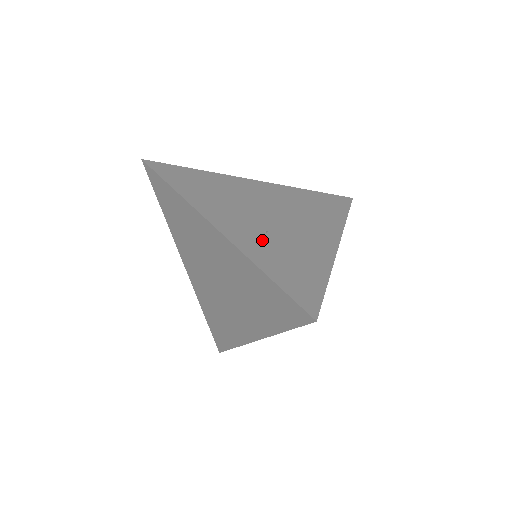
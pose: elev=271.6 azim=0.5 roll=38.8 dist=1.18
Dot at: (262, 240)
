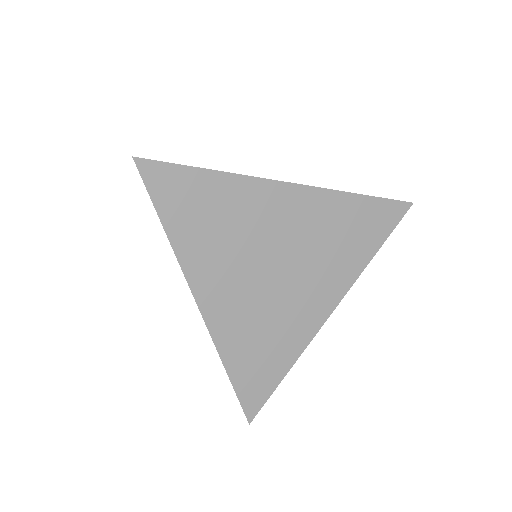
Dot at: occluded
